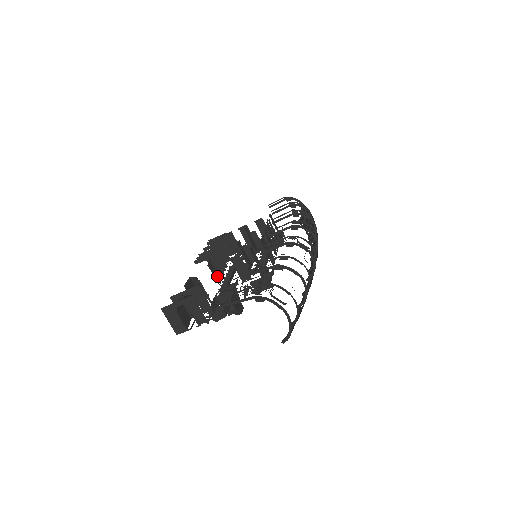
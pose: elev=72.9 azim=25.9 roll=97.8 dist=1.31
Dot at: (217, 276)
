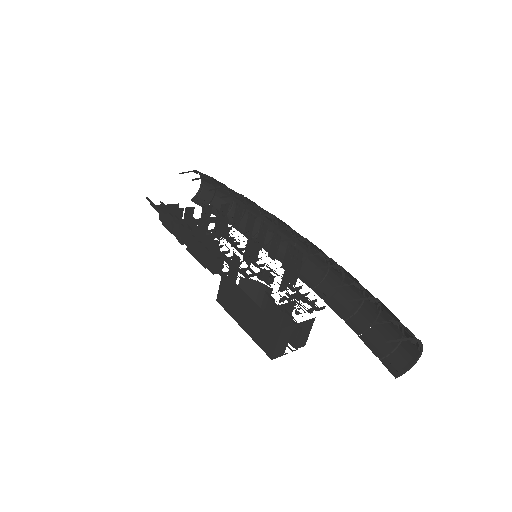
Dot at: occluded
